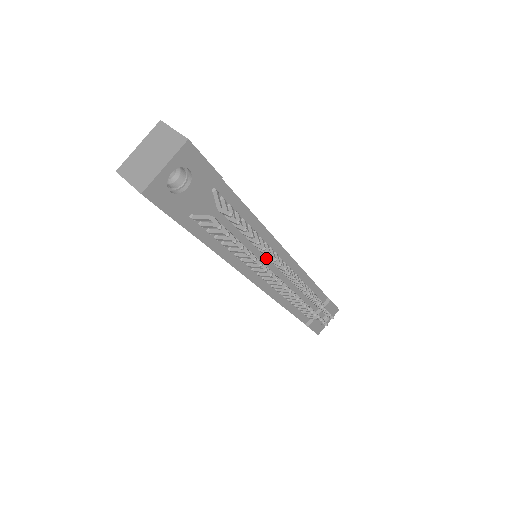
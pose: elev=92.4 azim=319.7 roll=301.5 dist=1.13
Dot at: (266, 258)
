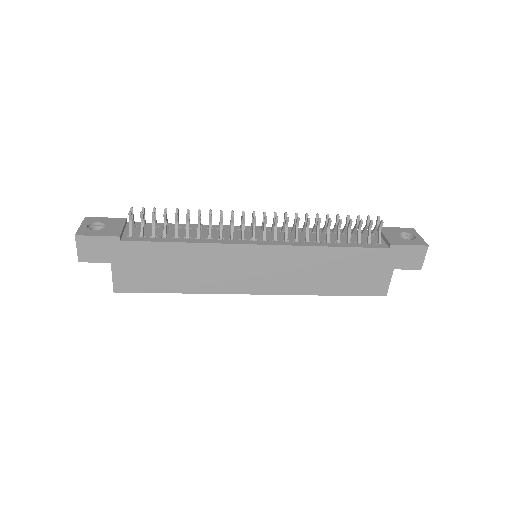
Dot at: (235, 233)
